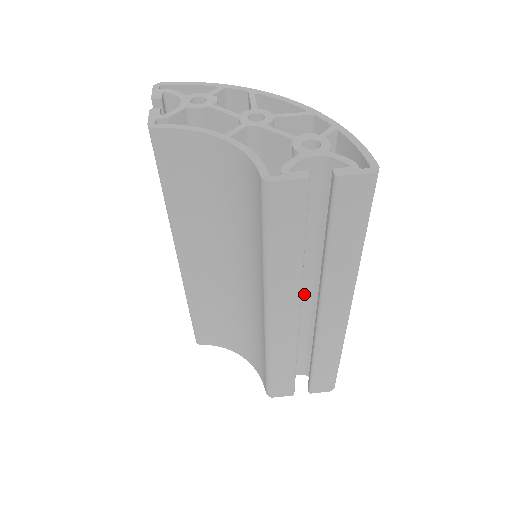
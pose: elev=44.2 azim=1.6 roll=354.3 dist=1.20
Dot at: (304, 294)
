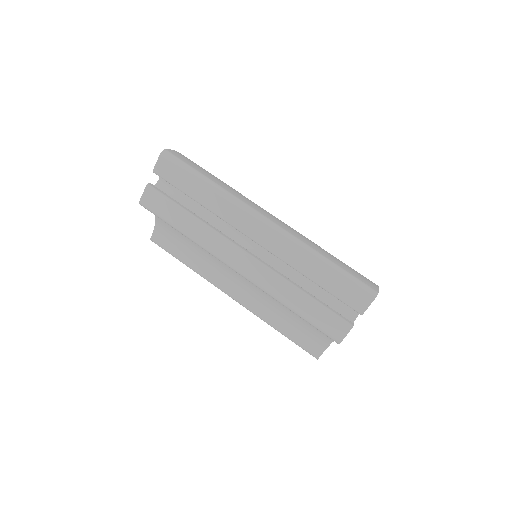
Dot at: occluded
